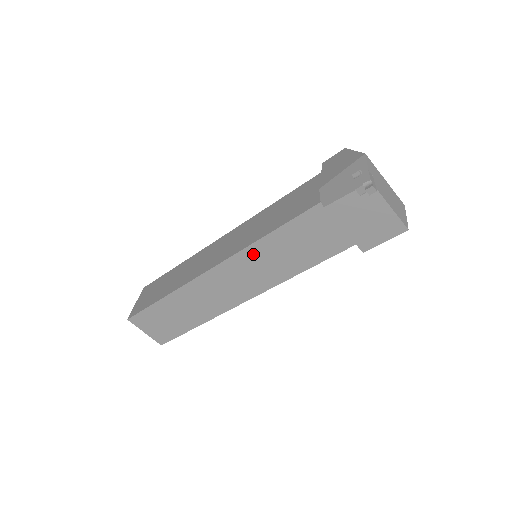
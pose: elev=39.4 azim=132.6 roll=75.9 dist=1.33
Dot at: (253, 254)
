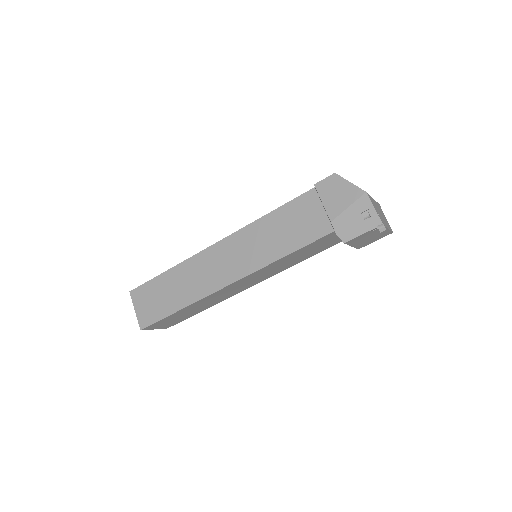
Dot at: (268, 268)
